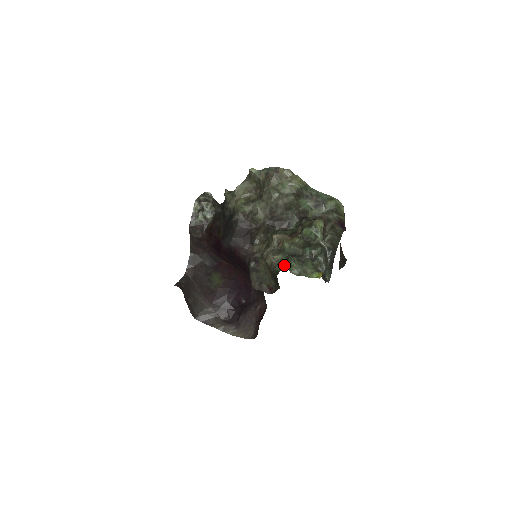
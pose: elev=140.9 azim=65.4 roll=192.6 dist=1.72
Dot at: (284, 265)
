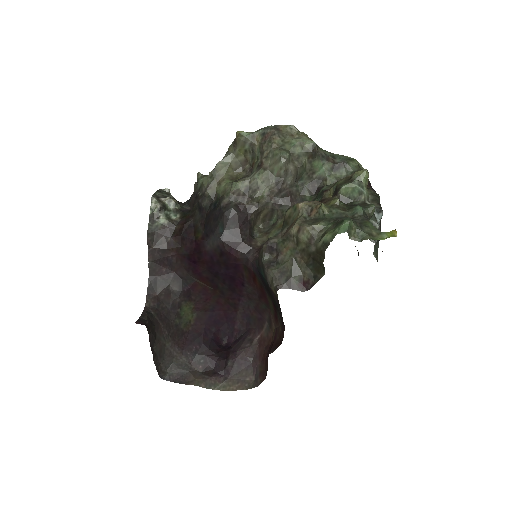
Dot at: (341, 227)
